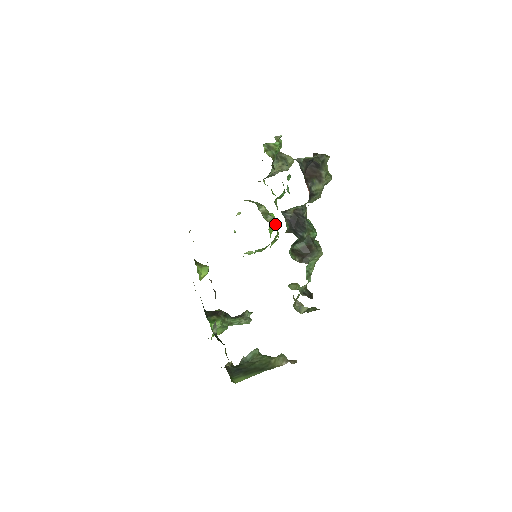
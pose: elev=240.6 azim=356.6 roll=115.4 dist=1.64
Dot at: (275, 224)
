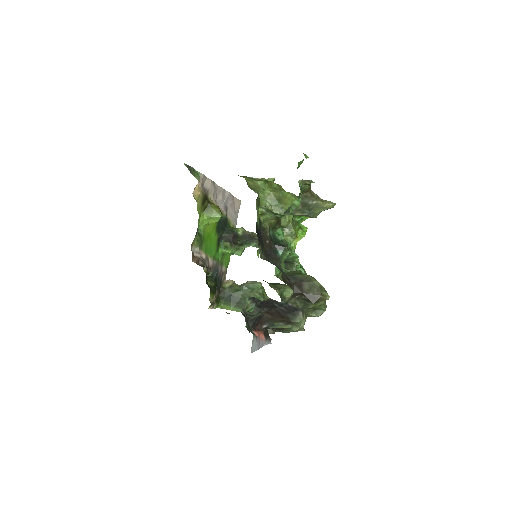
Dot at: occluded
